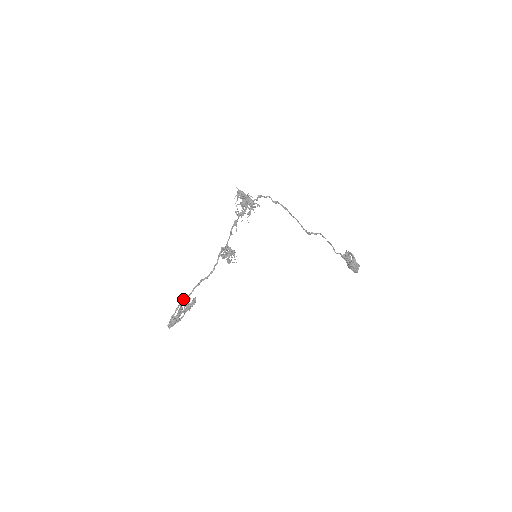
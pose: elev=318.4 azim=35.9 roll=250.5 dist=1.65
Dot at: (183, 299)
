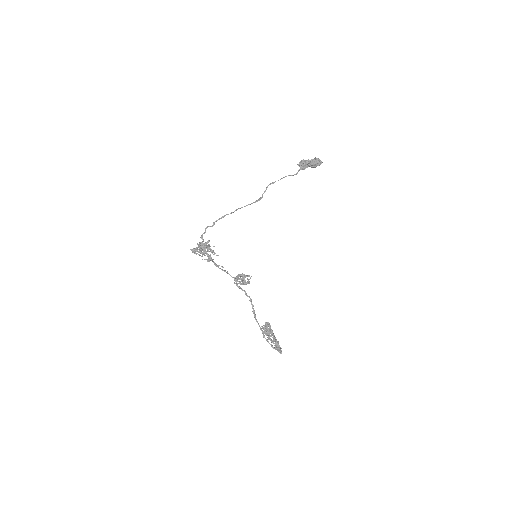
Dot at: (263, 331)
